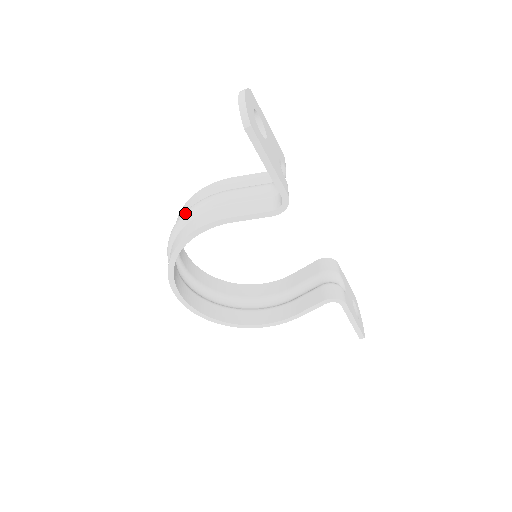
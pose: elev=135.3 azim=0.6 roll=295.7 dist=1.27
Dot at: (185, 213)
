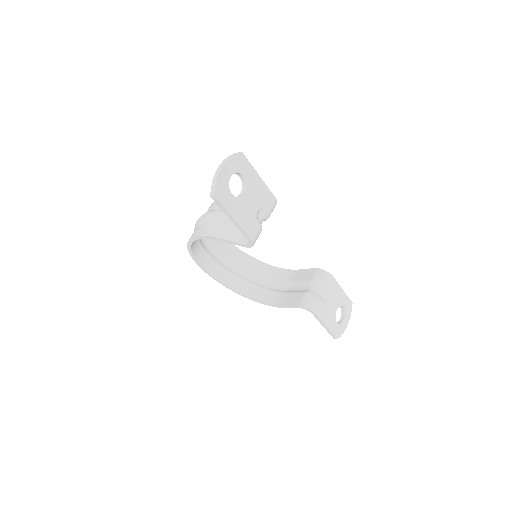
Dot at: (202, 216)
